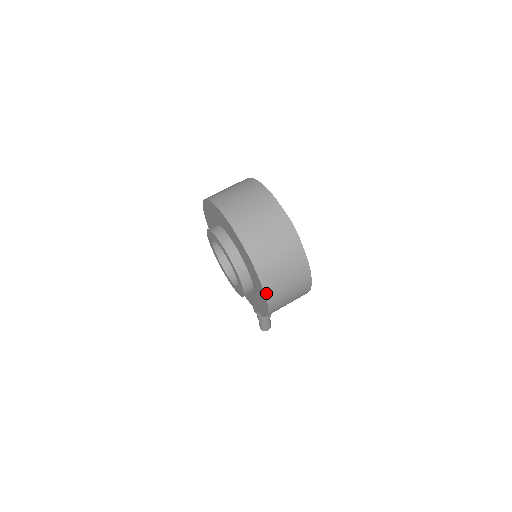
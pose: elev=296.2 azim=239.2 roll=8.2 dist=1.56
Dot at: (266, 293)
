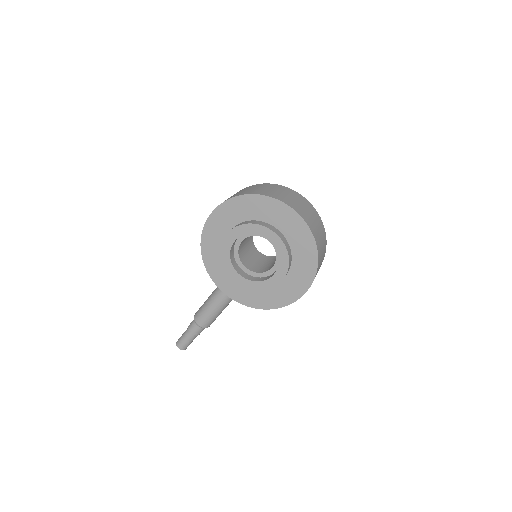
Dot at: occluded
